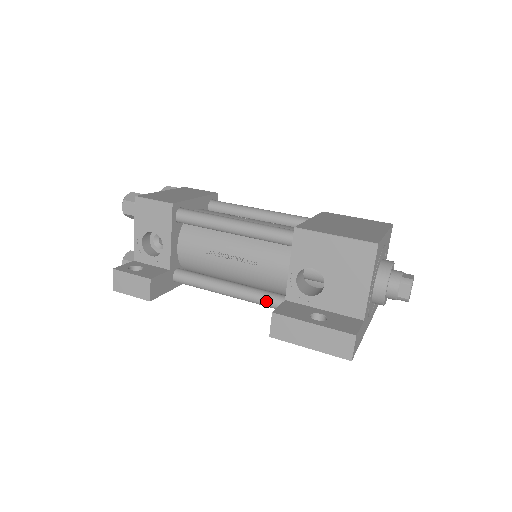
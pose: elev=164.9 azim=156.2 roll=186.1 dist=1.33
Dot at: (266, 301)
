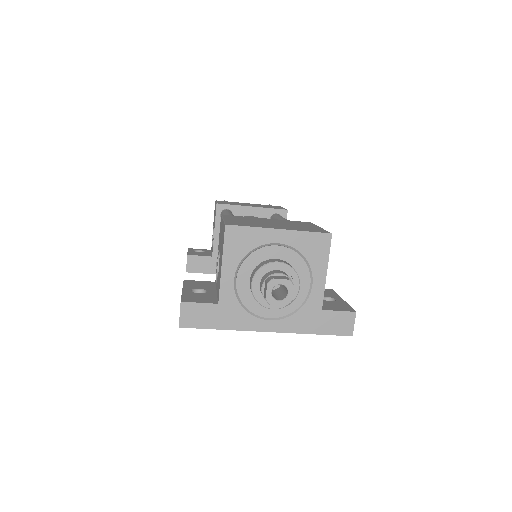
Dot at: occluded
